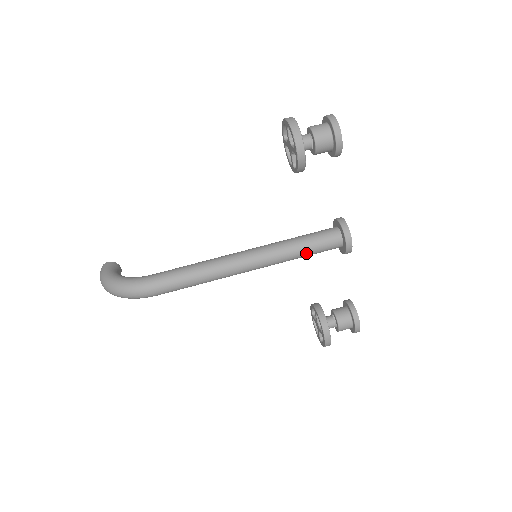
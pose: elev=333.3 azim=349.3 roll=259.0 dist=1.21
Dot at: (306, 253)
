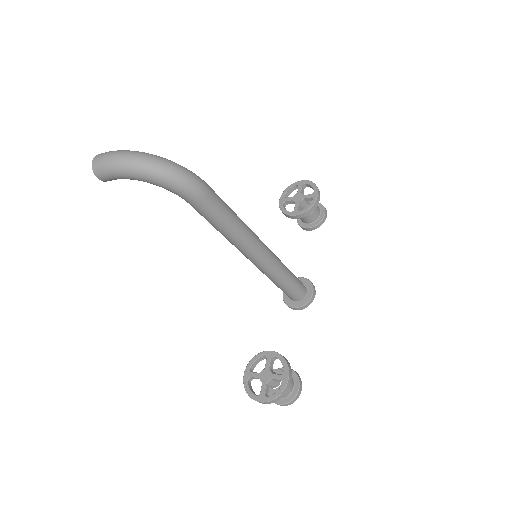
Dot at: (290, 279)
